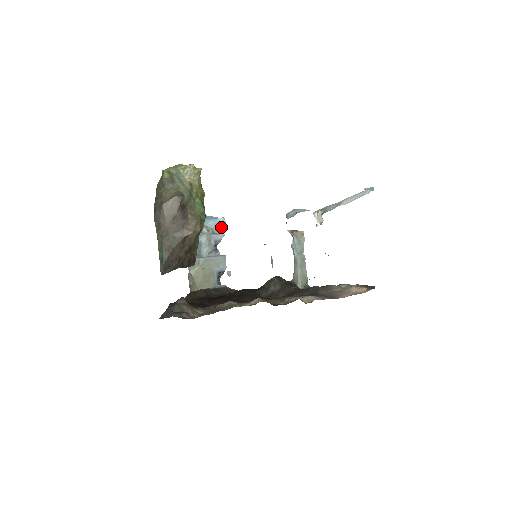
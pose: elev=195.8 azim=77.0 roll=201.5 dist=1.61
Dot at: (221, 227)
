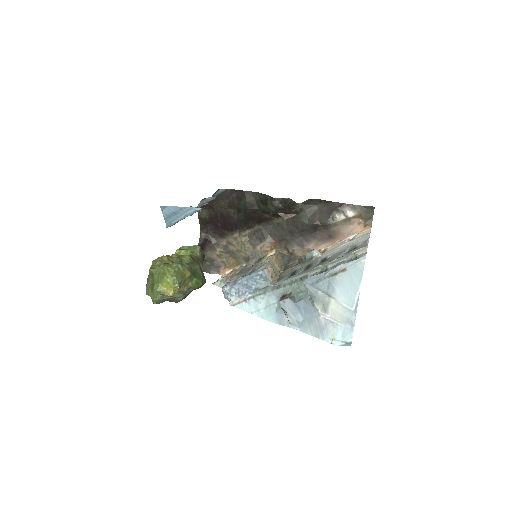
Dot at: occluded
